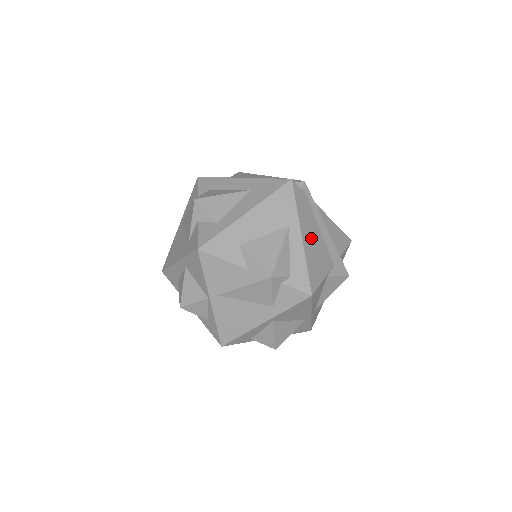
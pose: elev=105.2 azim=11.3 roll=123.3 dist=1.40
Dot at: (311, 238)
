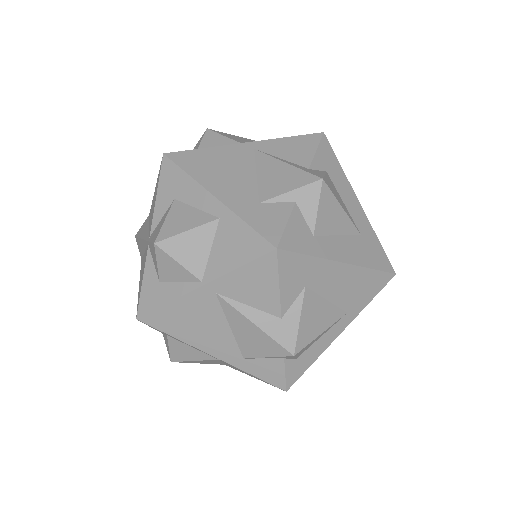
Dot at: occluded
